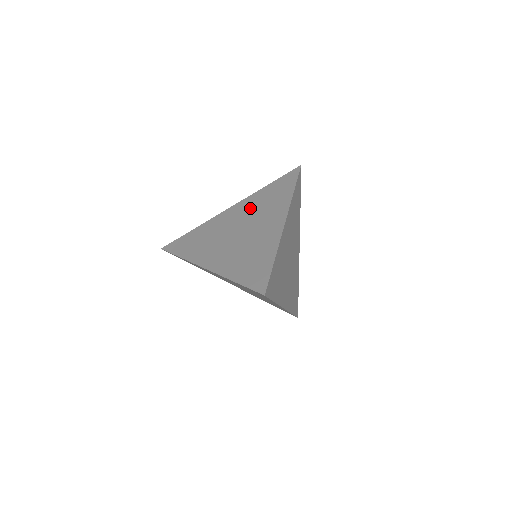
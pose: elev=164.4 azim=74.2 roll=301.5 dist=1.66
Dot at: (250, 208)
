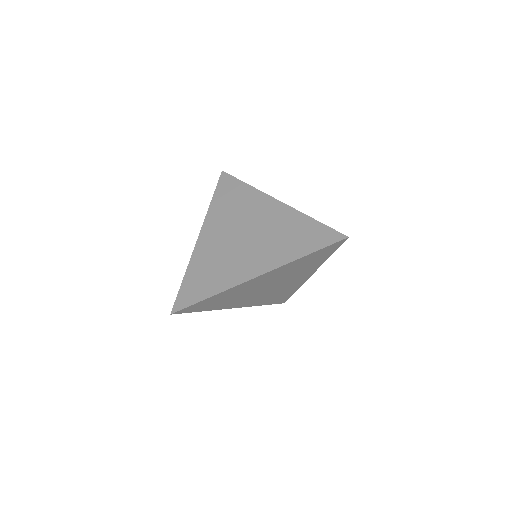
Dot at: (224, 220)
